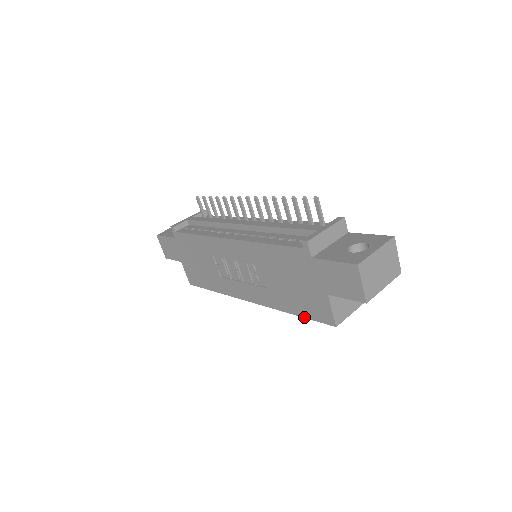
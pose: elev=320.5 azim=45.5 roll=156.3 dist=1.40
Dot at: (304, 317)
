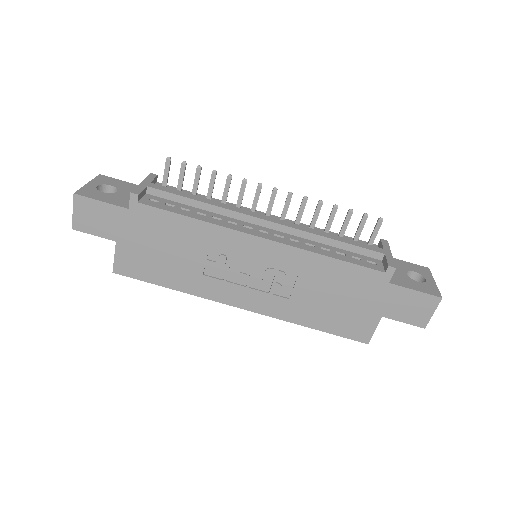
Dot at: (328, 332)
